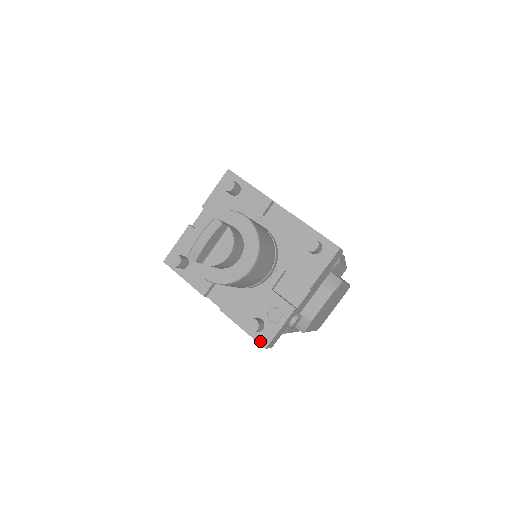
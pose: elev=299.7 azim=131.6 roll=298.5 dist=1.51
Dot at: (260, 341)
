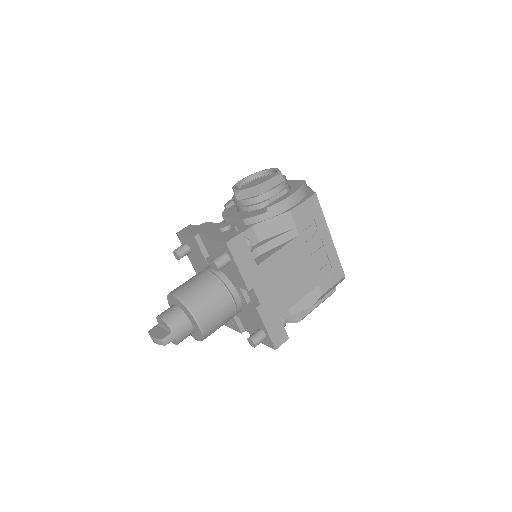
Dot at: occluded
